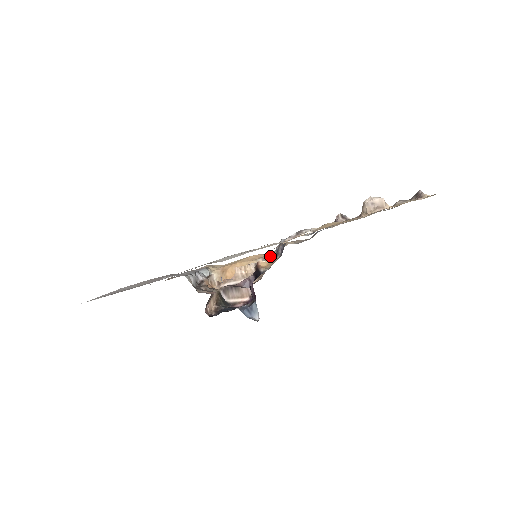
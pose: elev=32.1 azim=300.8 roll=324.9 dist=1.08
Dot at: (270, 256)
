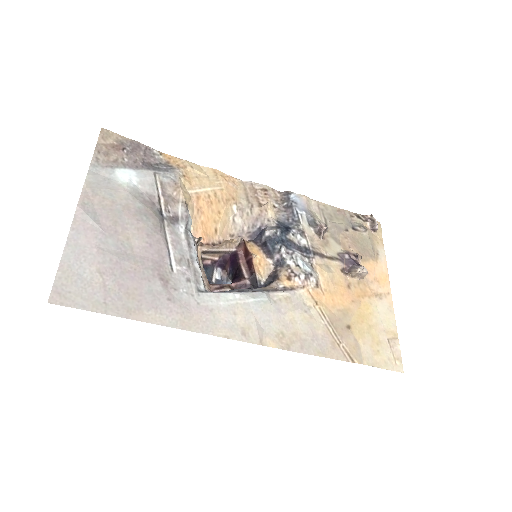
Dot at: (247, 213)
